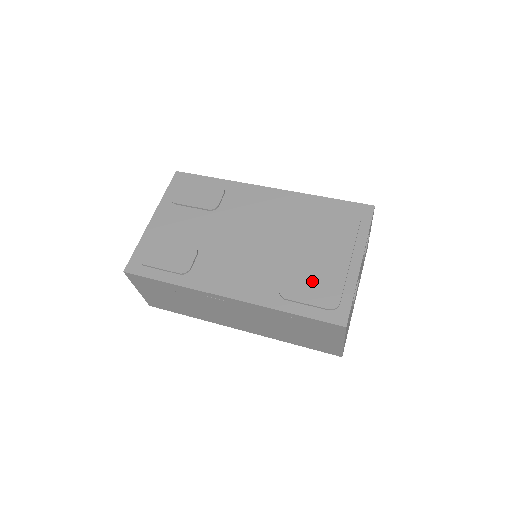
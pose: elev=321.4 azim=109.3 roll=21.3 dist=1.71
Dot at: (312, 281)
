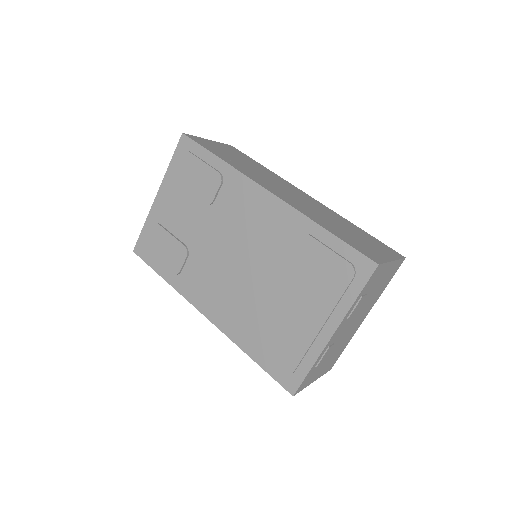
Dot at: (276, 336)
